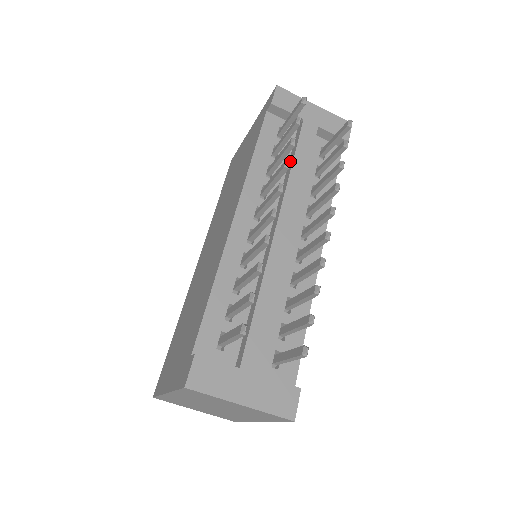
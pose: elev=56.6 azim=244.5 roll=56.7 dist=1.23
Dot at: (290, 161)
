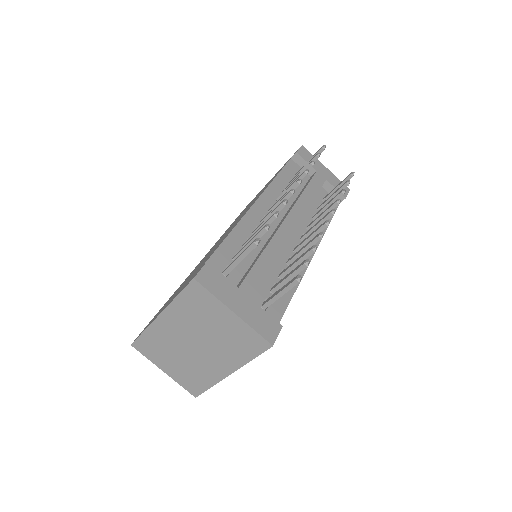
Dot at: (302, 190)
